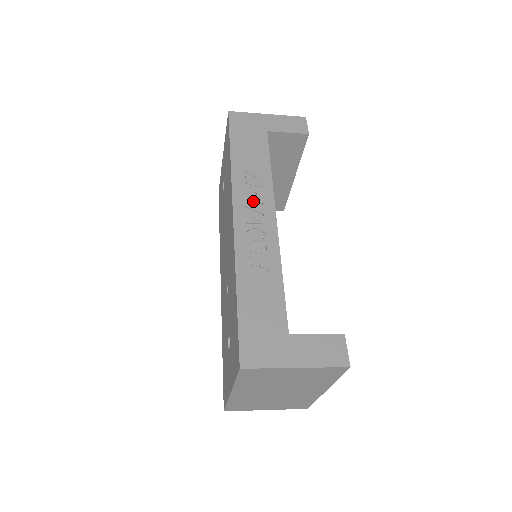
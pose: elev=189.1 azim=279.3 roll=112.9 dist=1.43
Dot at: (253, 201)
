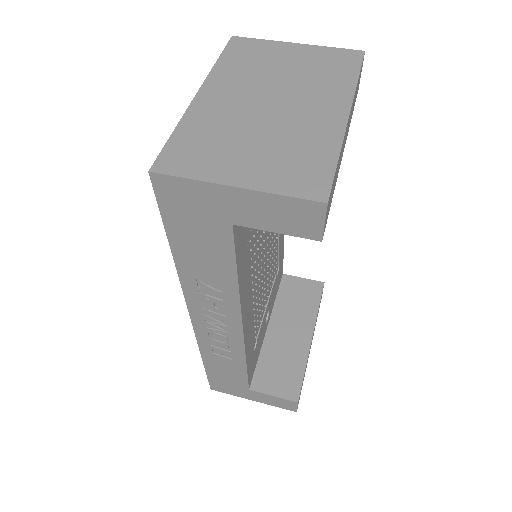
Dot at: (213, 311)
